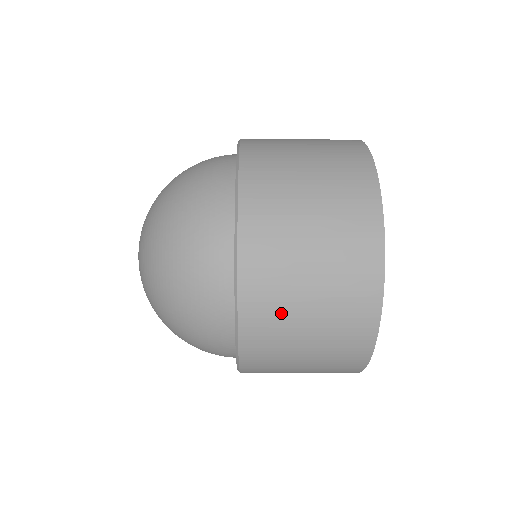
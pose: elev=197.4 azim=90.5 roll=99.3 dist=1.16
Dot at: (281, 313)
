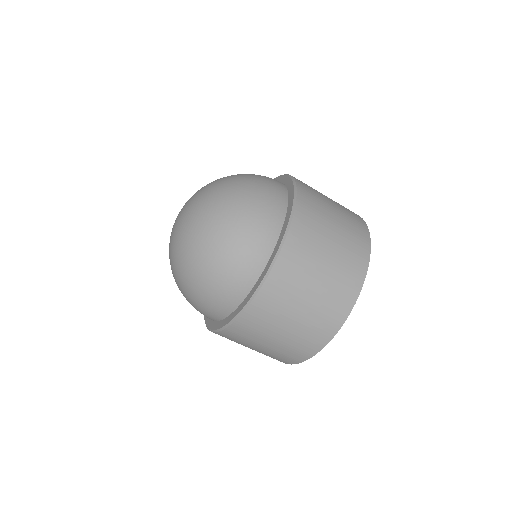
Dot at: (284, 303)
